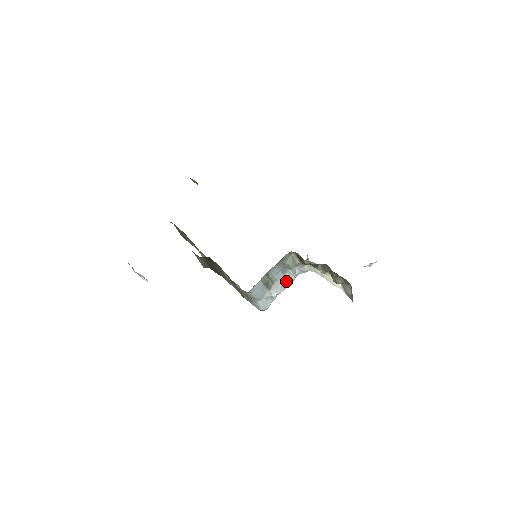
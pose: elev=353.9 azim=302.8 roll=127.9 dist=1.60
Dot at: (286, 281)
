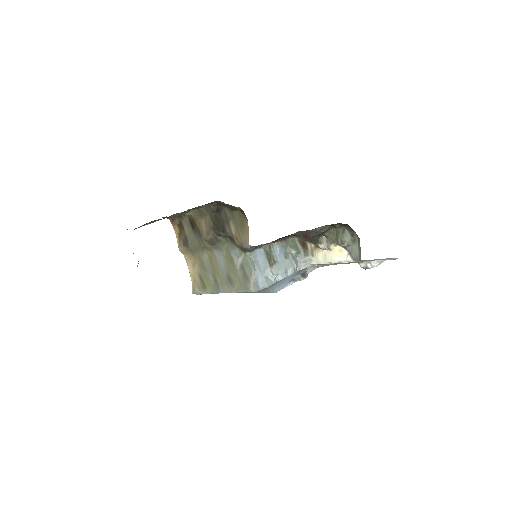
Dot at: (287, 268)
